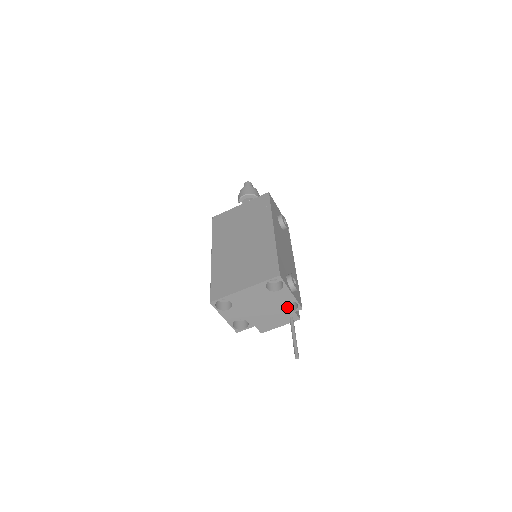
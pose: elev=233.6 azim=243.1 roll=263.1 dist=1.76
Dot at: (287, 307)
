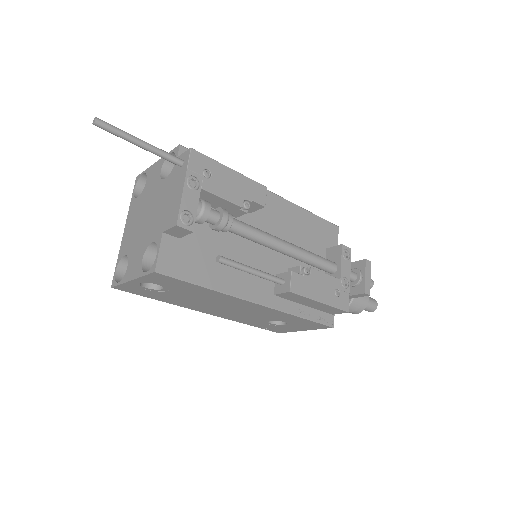
Dot at: occluded
